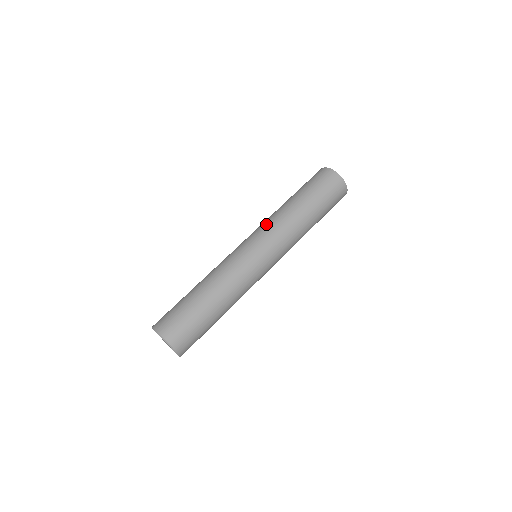
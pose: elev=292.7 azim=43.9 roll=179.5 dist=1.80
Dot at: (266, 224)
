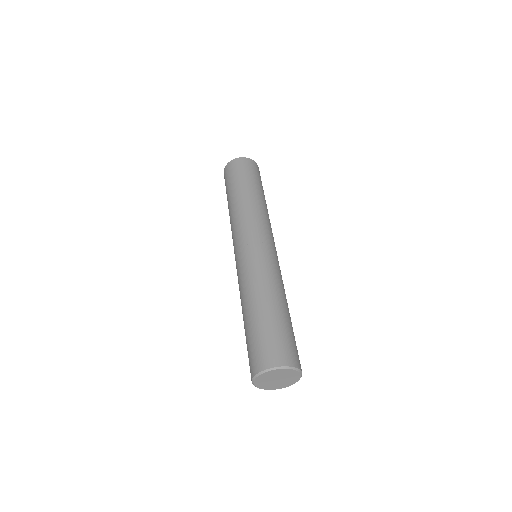
Dot at: (252, 220)
